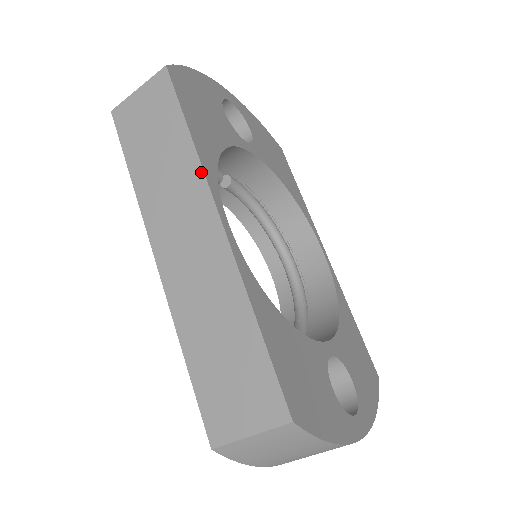
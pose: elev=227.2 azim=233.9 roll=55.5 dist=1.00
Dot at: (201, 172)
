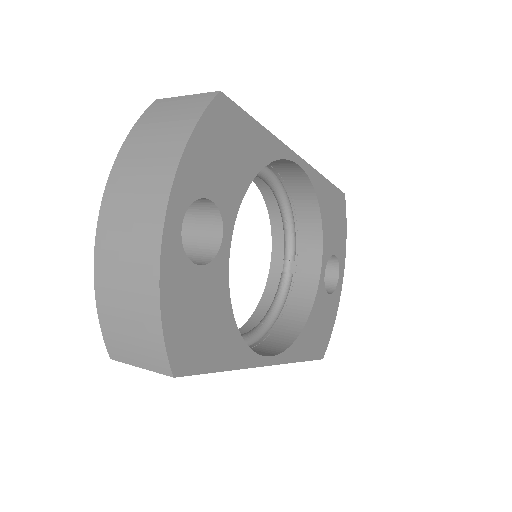
Dot at: (245, 368)
